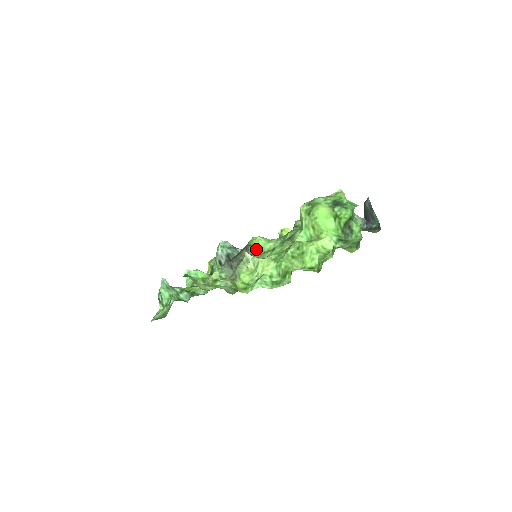
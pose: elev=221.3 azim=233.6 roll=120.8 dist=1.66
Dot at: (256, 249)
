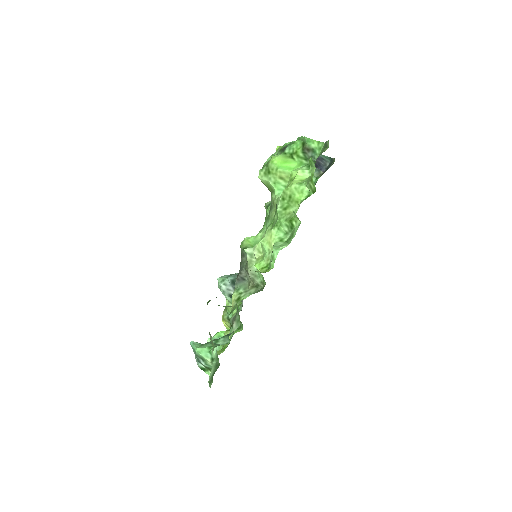
Dot at: (251, 247)
